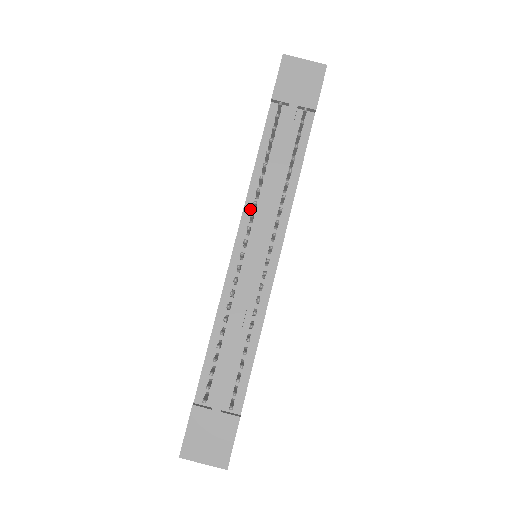
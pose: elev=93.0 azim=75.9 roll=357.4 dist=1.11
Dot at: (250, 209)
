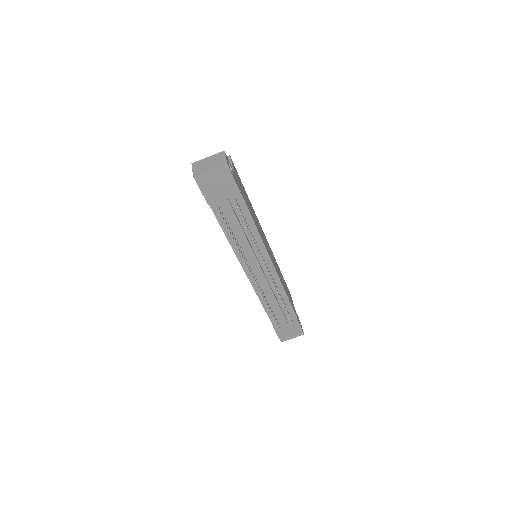
Dot at: occluded
